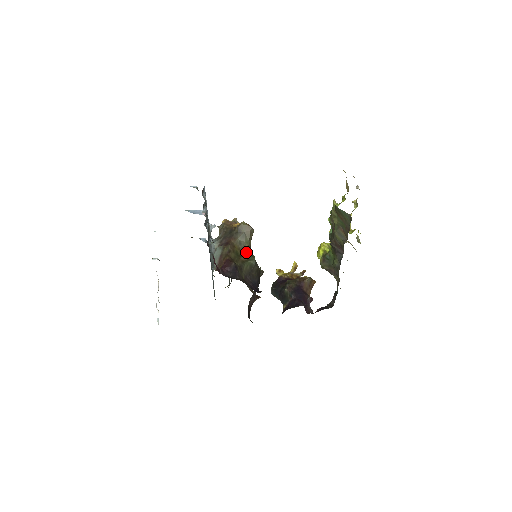
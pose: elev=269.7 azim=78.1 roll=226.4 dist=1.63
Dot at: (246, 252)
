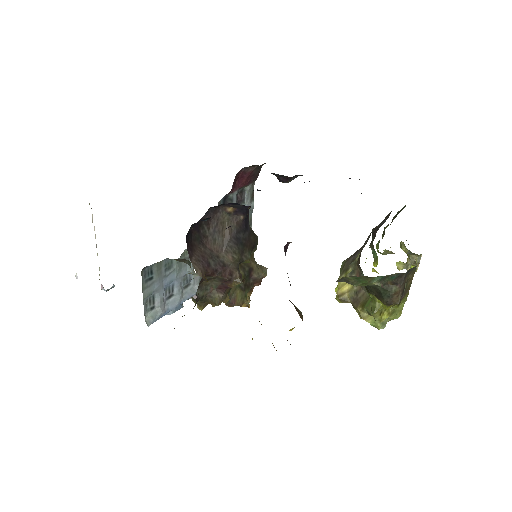
Dot at: occluded
